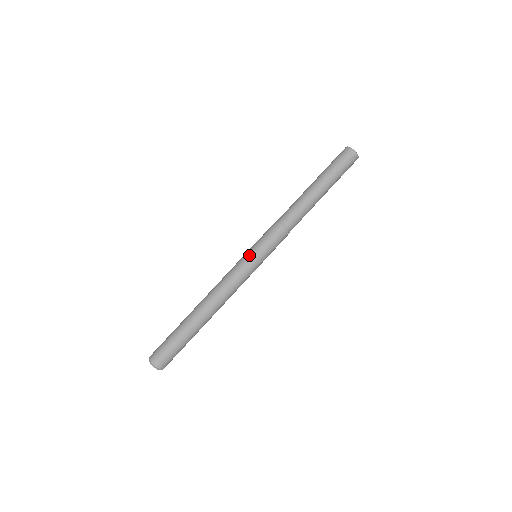
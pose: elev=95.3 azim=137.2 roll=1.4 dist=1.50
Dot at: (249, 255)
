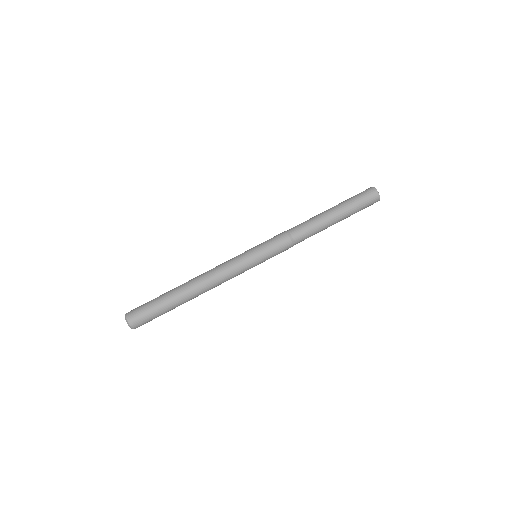
Dot at: (250, 252)
